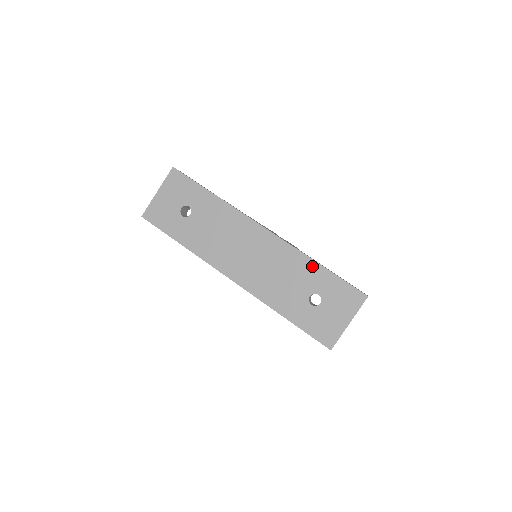
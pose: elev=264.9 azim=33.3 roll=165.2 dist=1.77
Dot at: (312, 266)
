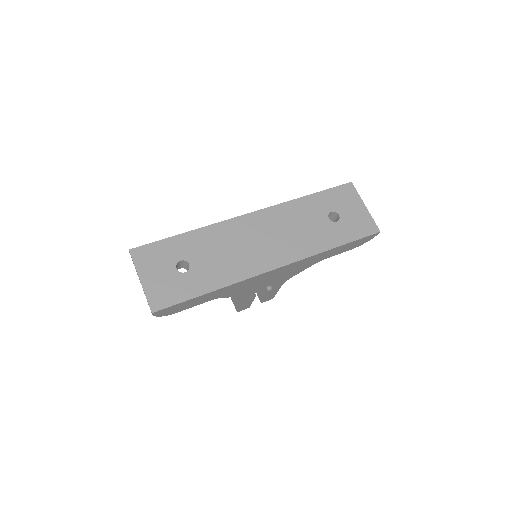
Dot at: (305, 201)
